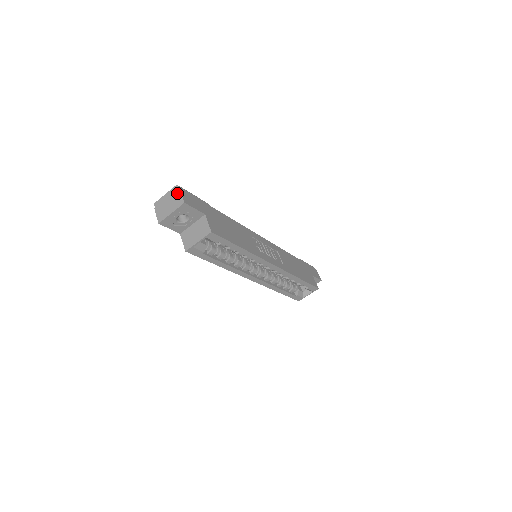
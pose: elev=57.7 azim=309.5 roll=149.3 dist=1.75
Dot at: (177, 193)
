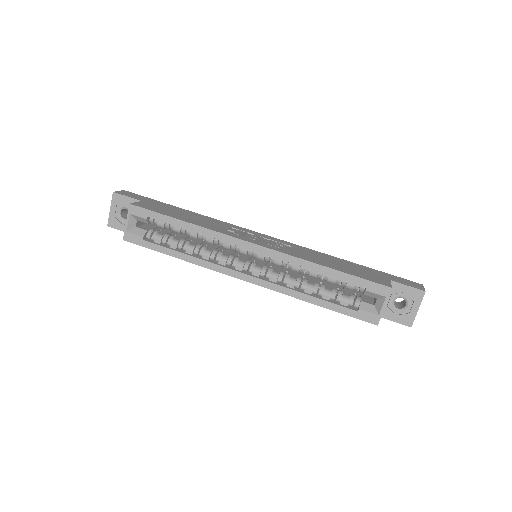
Dot at: occluded
